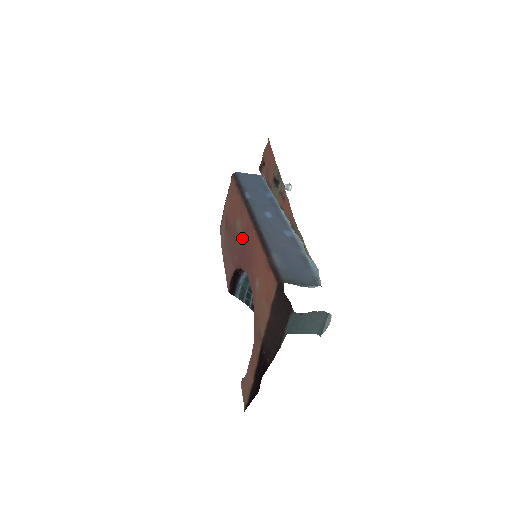
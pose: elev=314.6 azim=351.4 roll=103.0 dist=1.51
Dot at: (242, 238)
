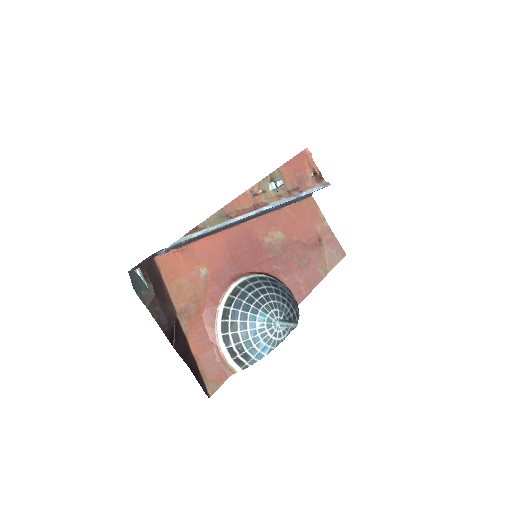
Dot at: (259, 244)
